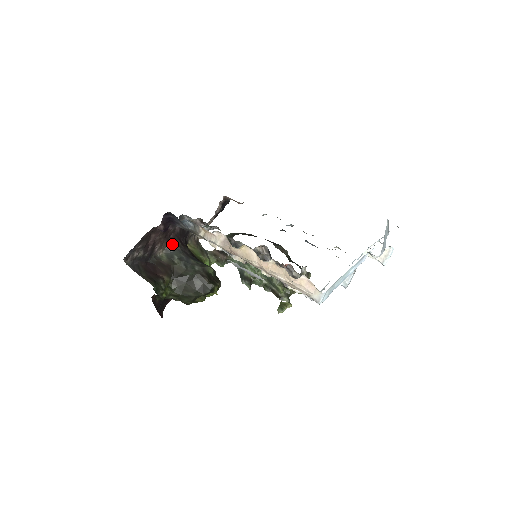
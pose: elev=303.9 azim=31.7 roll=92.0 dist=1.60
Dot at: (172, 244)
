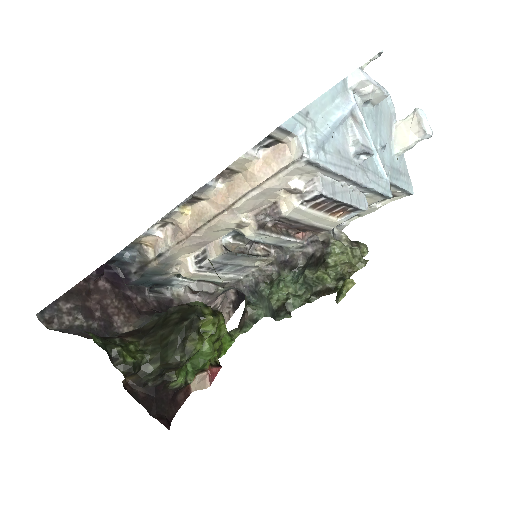
Dot at: (146, 317)
